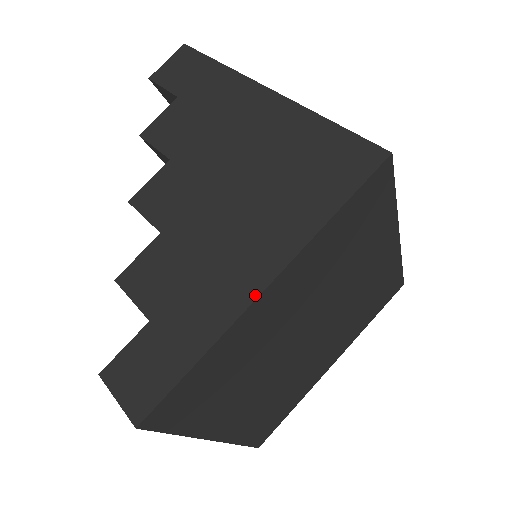
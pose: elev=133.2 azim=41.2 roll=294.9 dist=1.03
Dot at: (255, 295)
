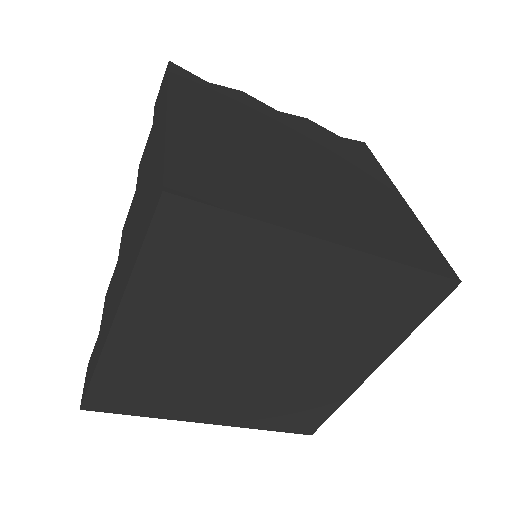
Dot at: (109, 329)
